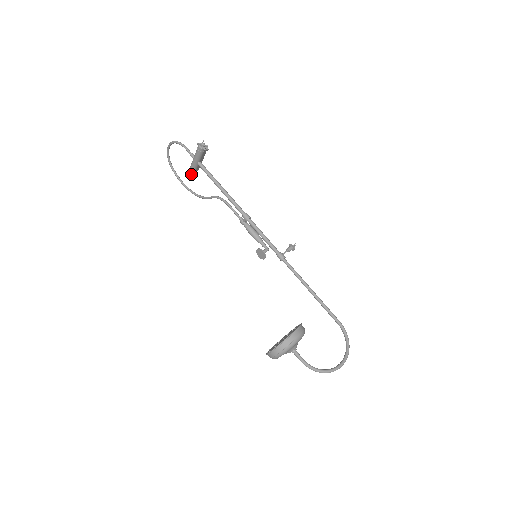
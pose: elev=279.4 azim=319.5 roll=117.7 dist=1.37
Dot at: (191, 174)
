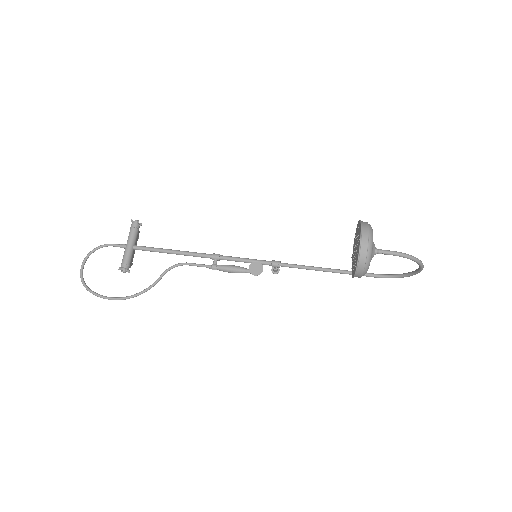
Dot at: (125, 267)
